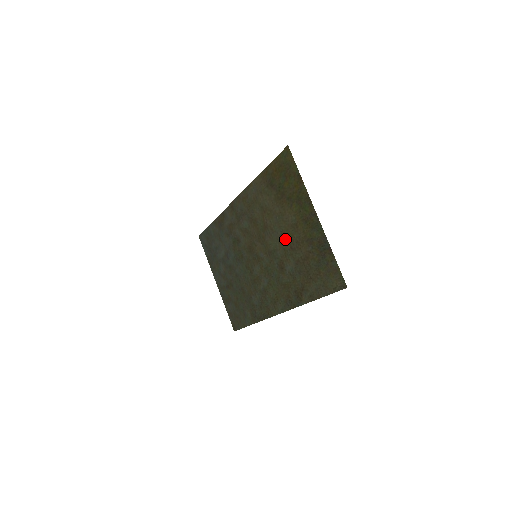
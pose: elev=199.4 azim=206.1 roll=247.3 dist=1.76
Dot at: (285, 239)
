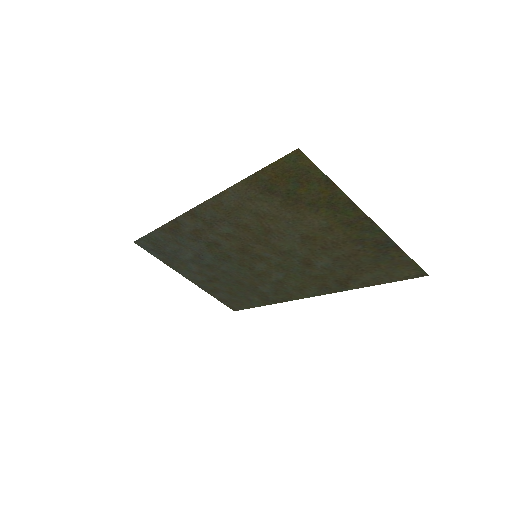
Dot at: (310, 241)
